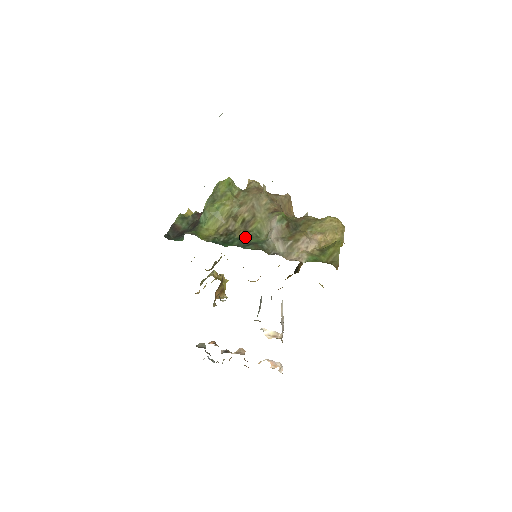
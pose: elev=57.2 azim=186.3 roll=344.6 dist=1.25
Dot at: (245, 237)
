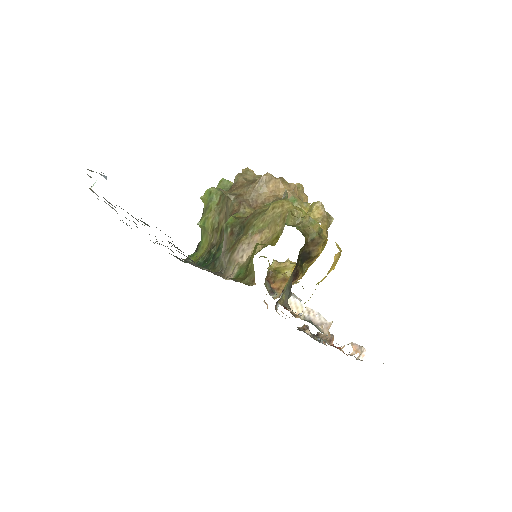
Dot at: (217, 251)
